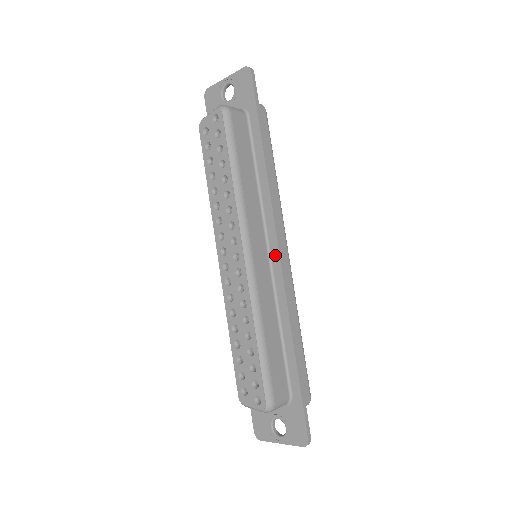
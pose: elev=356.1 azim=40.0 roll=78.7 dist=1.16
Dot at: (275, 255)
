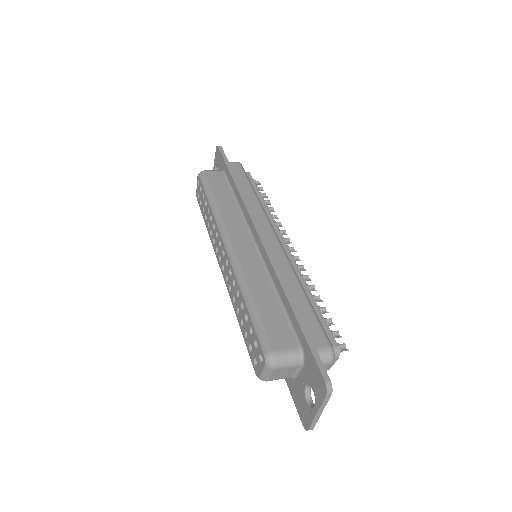
Dot at: (257, 238)
